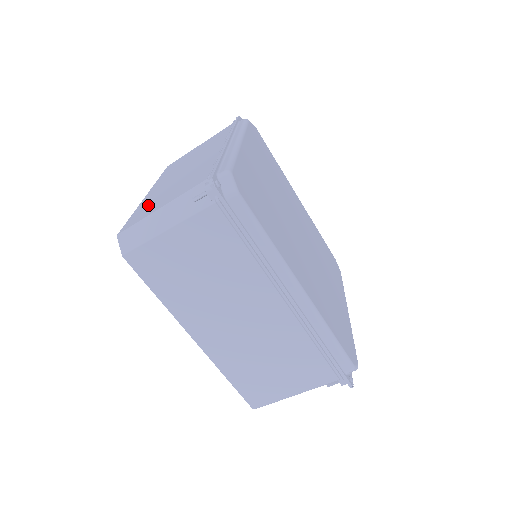
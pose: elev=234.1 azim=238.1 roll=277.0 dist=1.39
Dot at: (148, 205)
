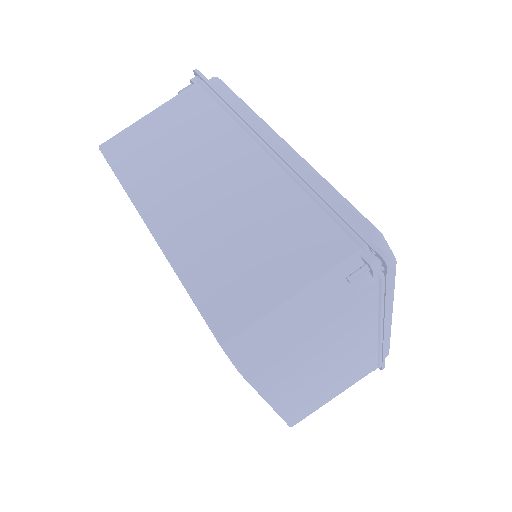
Dot at: occluded
